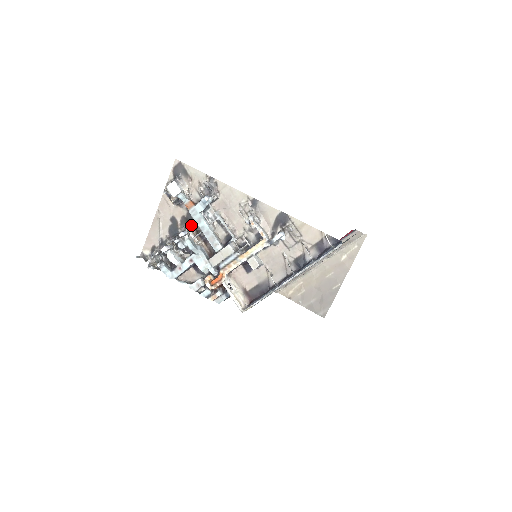
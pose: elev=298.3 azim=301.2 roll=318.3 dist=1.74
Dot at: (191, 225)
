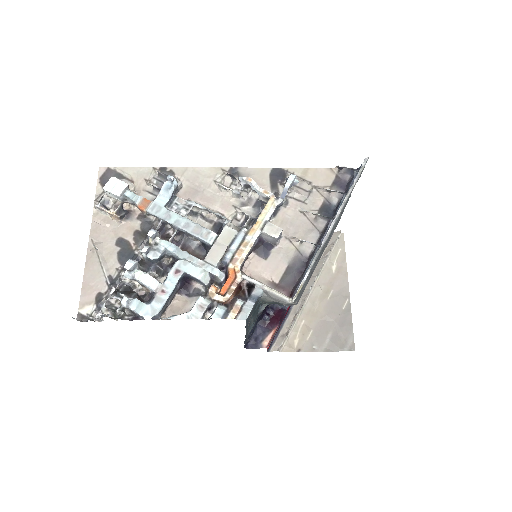
Dot at: occluded
